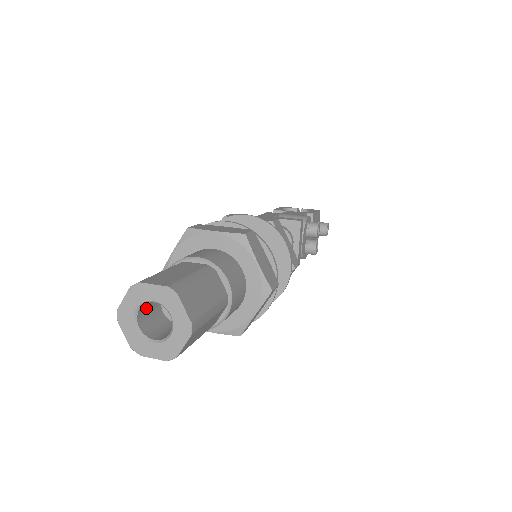
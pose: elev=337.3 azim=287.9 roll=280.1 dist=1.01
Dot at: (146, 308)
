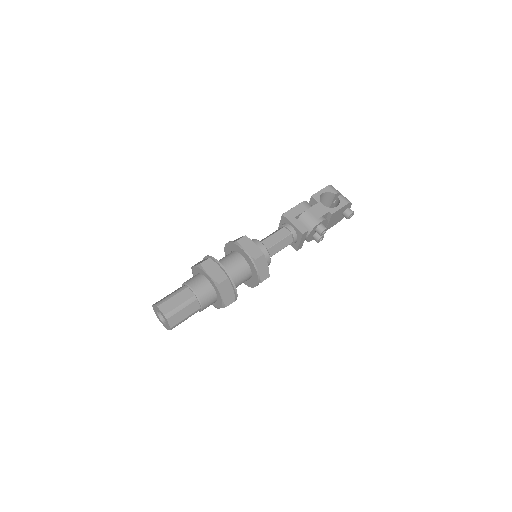
Dot at: occluded
